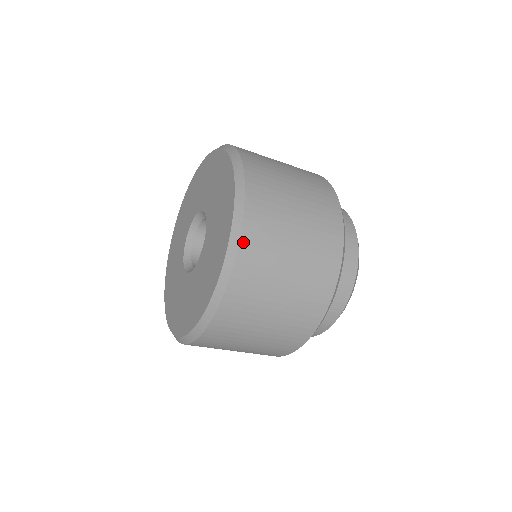
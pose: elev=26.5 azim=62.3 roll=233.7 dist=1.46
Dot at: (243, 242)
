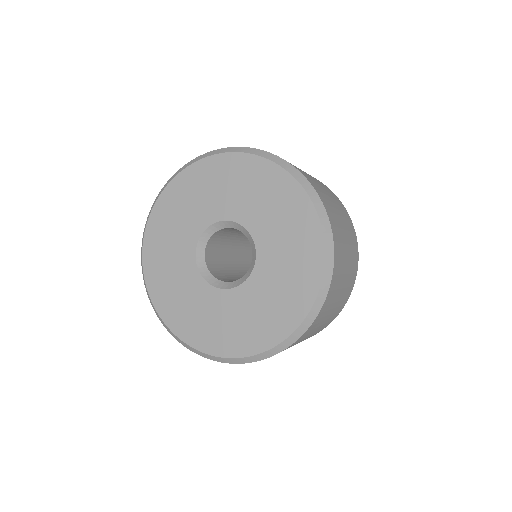
Dot at: (335, 248)
